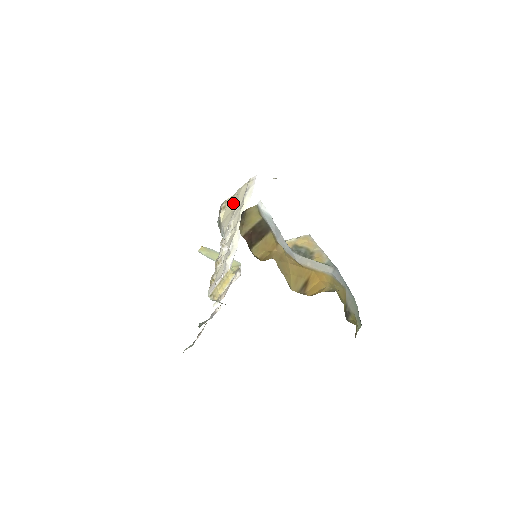
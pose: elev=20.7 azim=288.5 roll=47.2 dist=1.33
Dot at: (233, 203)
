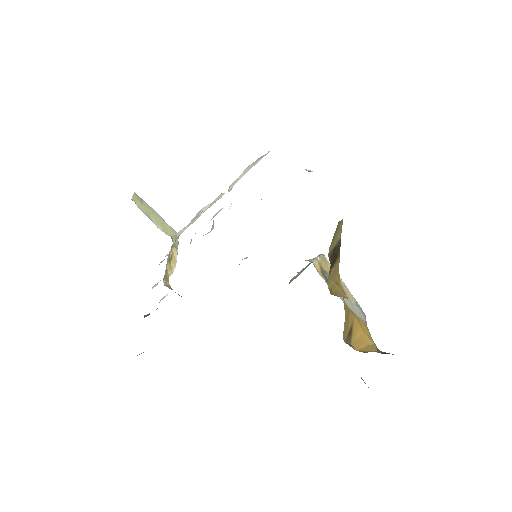
Dot at: occluded
